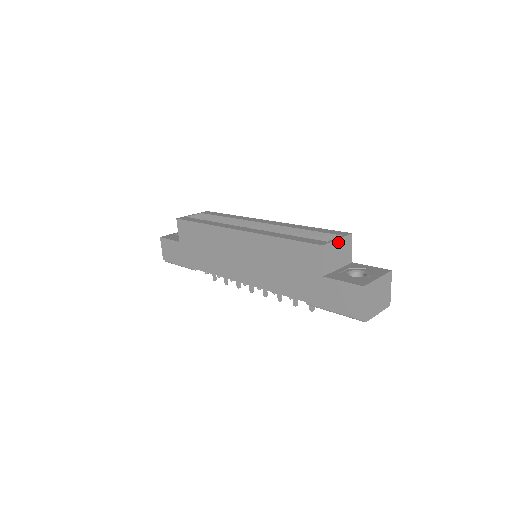
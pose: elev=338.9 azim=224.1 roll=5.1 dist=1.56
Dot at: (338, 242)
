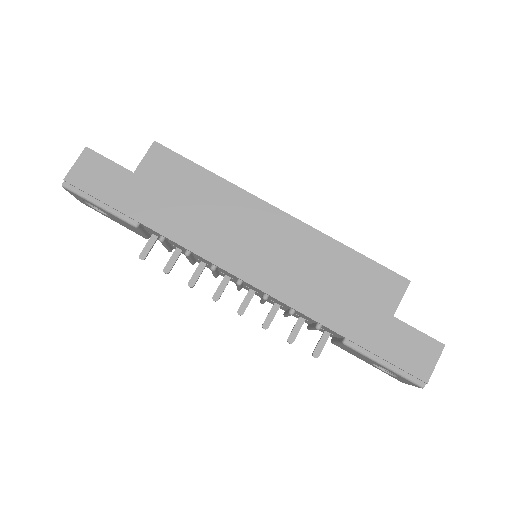
Dot at: occluded
